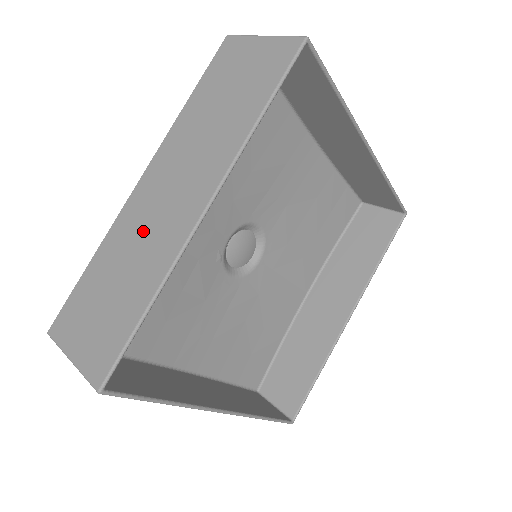
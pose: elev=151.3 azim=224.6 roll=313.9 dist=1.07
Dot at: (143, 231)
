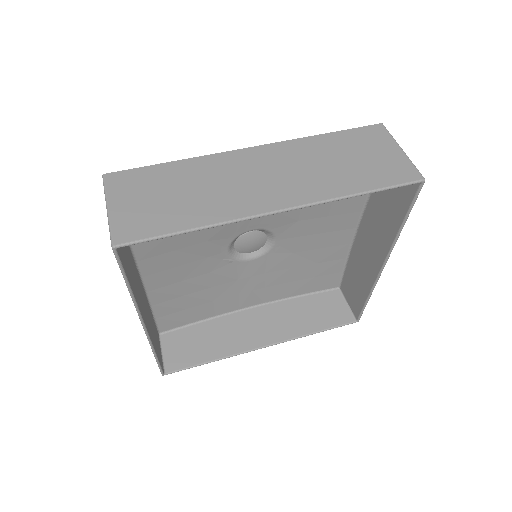
Dot at: occluded
